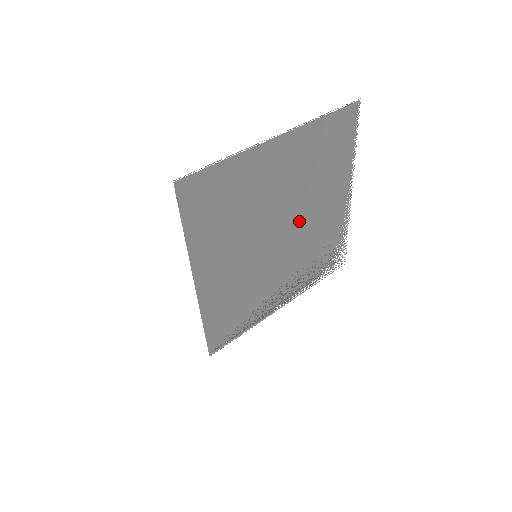
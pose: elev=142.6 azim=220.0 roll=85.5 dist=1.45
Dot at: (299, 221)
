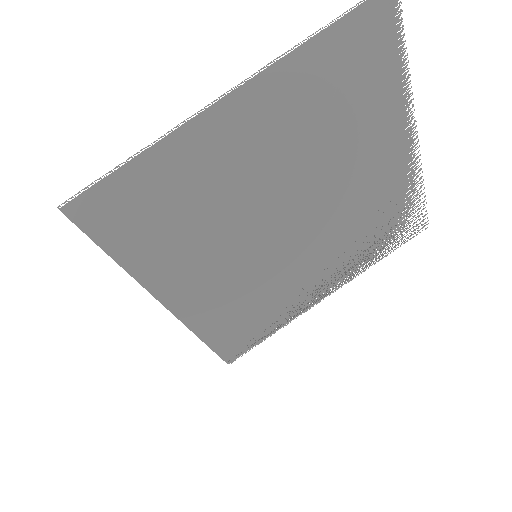
Dot at: (320, 197)
